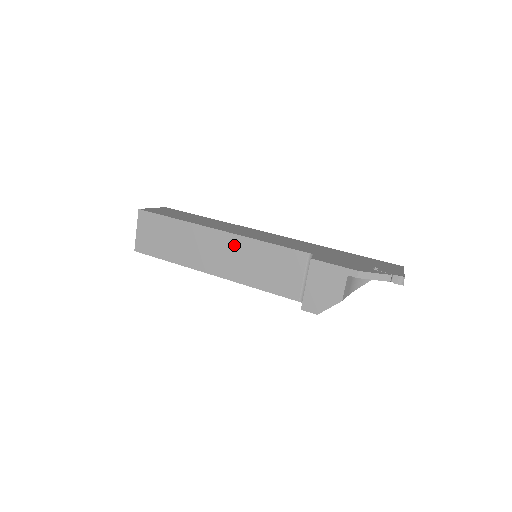
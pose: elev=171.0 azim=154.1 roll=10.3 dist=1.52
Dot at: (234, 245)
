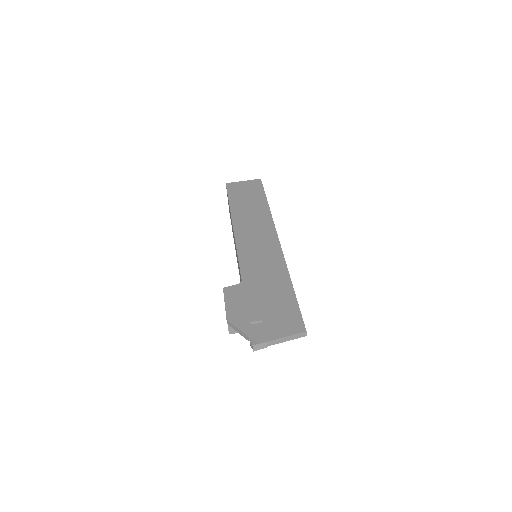
Dot at: occluded
